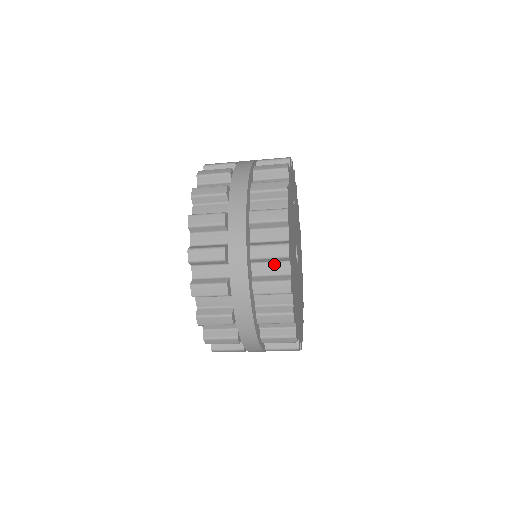
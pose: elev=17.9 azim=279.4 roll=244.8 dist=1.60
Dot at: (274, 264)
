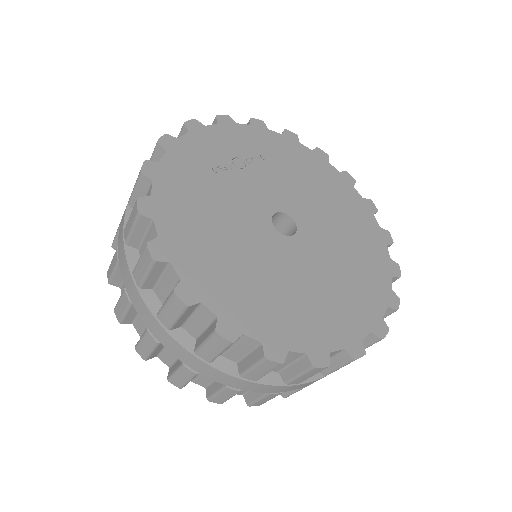
Dot at: (164, 277)
